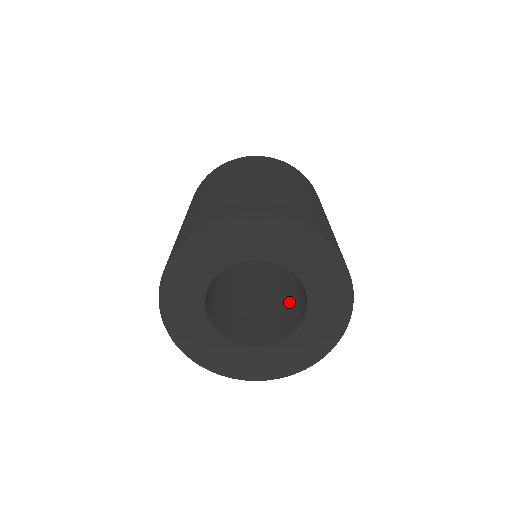
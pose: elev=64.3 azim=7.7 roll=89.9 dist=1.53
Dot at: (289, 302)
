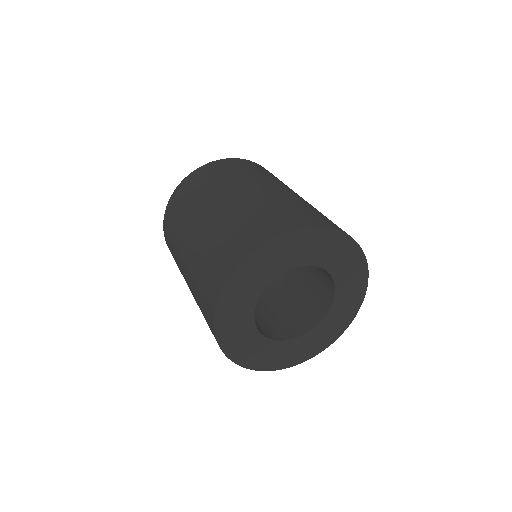
Dot at: (270, 310)
